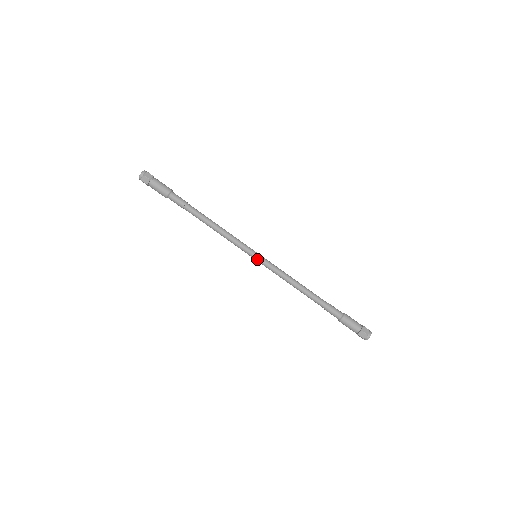
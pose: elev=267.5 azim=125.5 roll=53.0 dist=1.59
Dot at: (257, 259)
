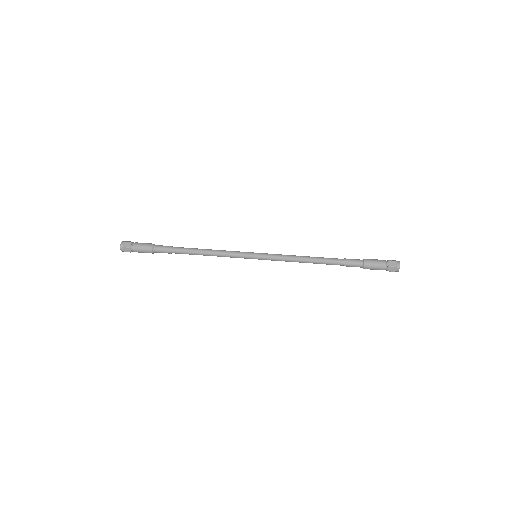
Dot at: (259, 253)
